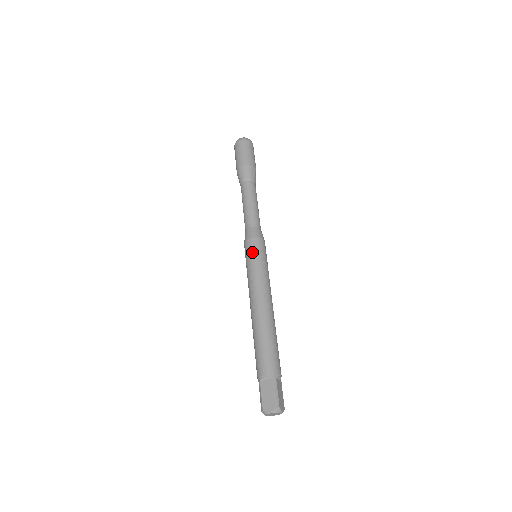
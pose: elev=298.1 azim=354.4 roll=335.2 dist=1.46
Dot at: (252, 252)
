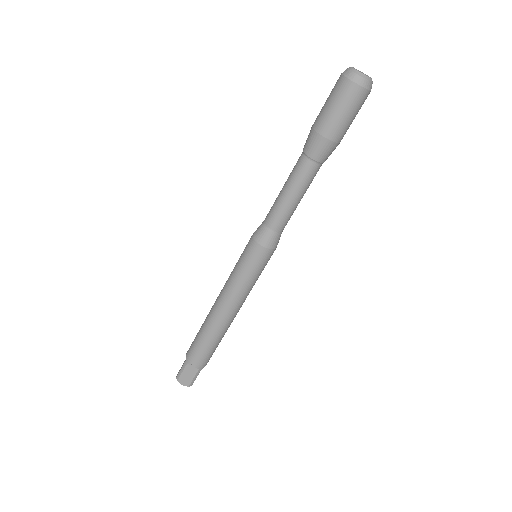
Dot at: (254, 263)
